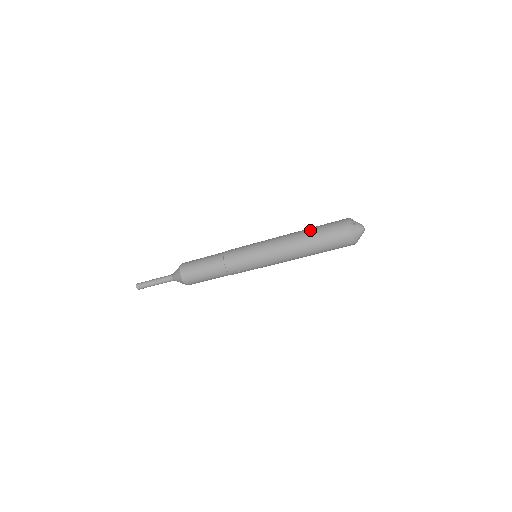
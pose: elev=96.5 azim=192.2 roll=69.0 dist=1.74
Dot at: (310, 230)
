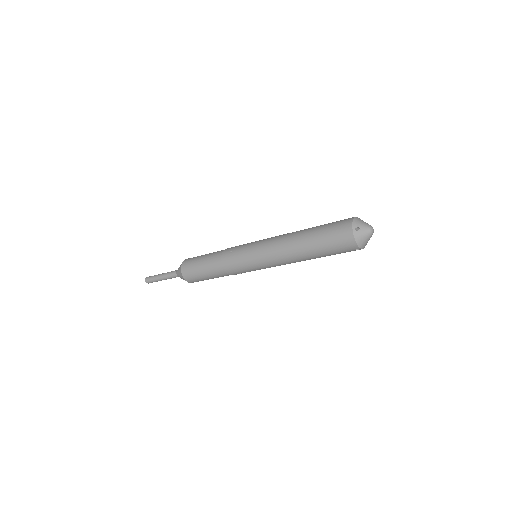
Dot at: (309, 235)
